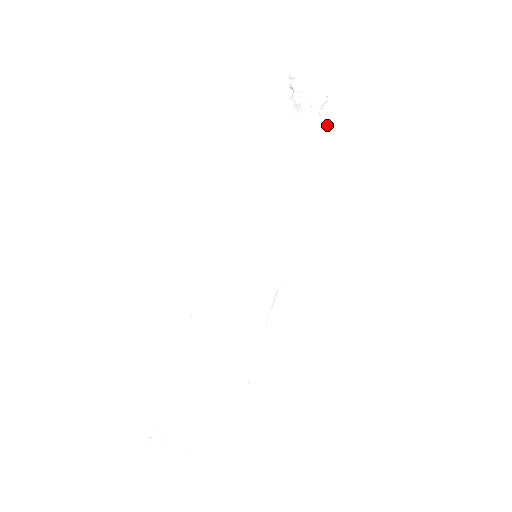
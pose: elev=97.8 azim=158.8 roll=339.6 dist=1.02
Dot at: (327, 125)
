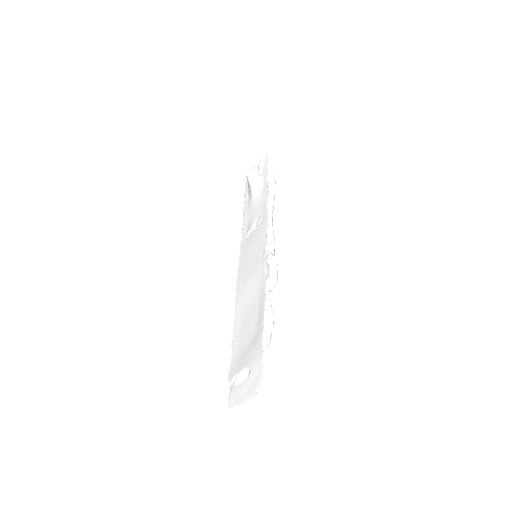
Dot at: (265, 176)
